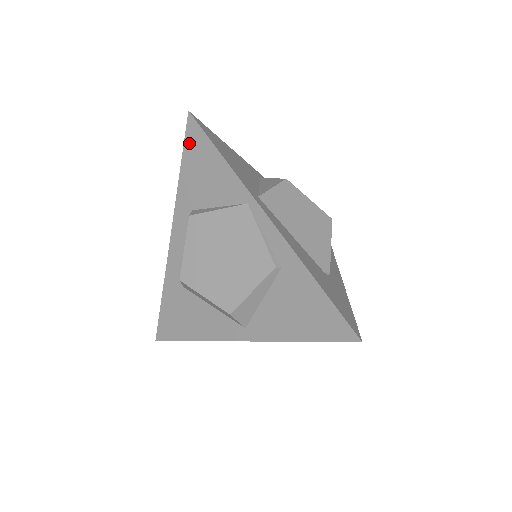
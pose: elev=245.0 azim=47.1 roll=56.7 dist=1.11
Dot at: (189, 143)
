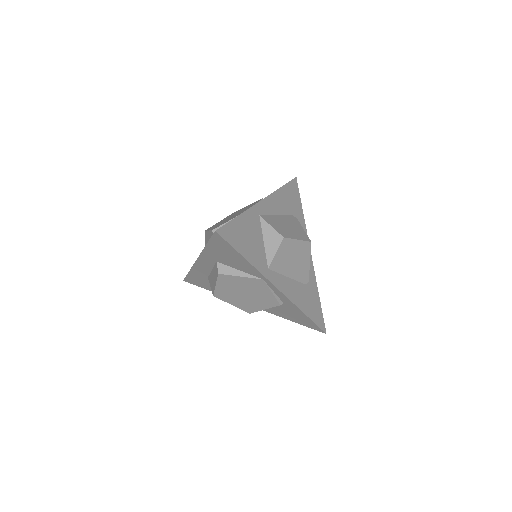
Dot at: (215, 241)
